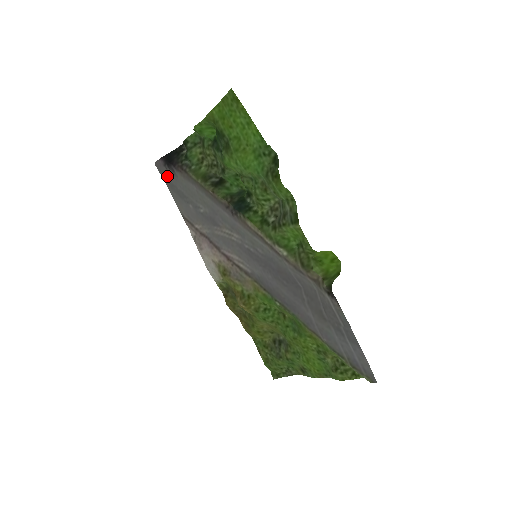
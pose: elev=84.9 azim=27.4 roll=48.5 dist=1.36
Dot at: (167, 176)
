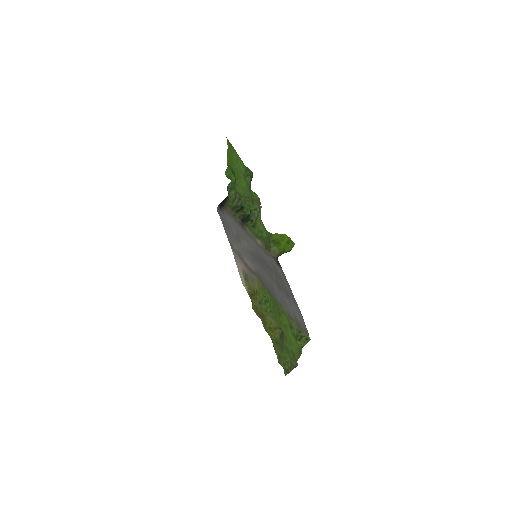
Dot at: (222, 216)
